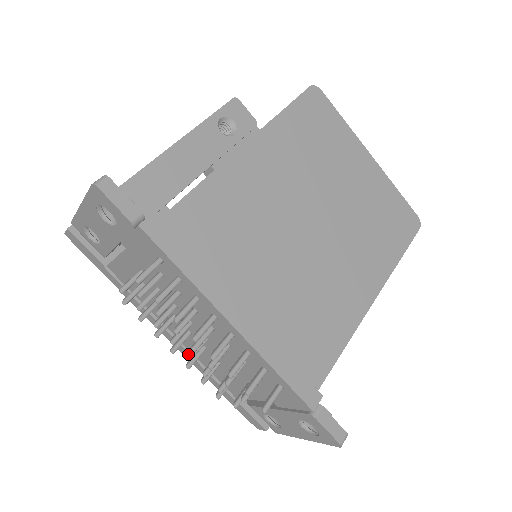
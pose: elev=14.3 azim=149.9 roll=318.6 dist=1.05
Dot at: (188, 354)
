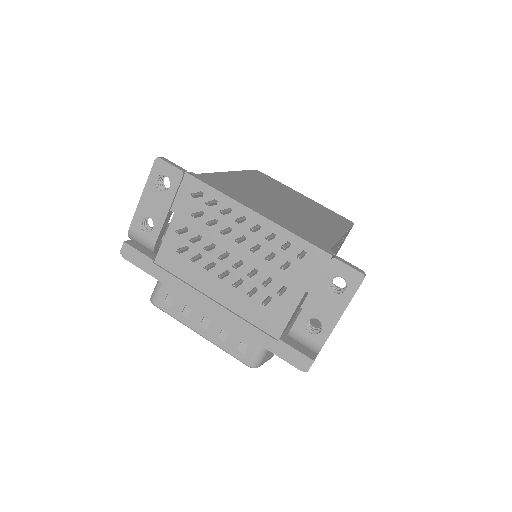
Dot at: (232, 266)
